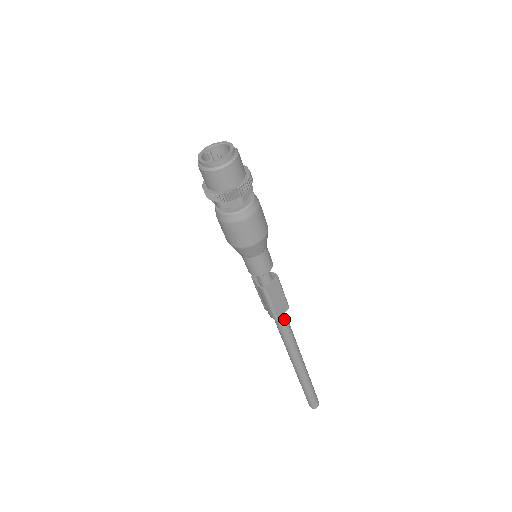
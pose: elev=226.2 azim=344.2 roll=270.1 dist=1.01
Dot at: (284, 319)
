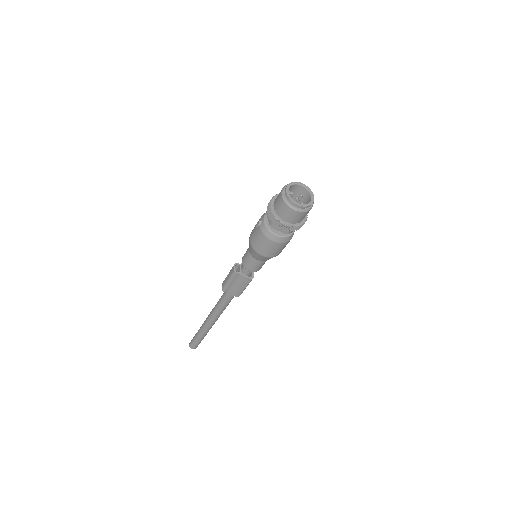
Dot at: occluded
